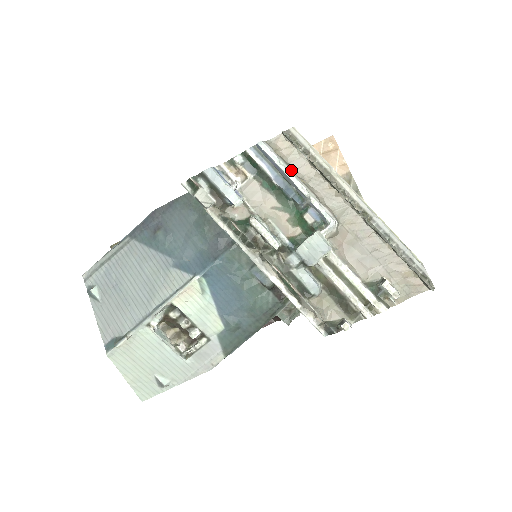
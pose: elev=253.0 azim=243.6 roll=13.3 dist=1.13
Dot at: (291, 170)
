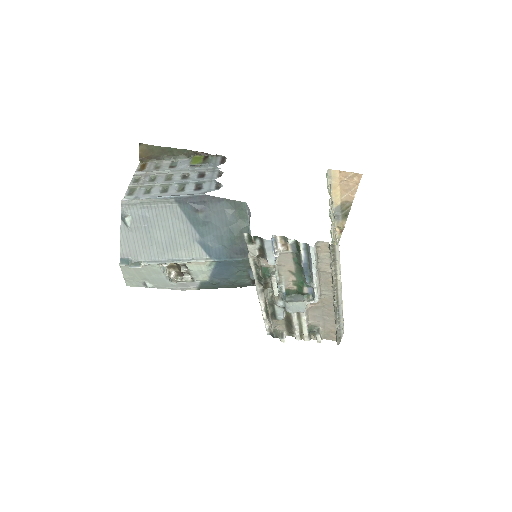
Dot at: (317, 265)
